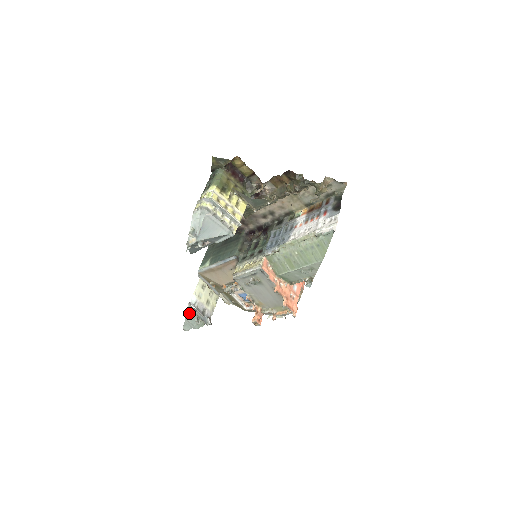
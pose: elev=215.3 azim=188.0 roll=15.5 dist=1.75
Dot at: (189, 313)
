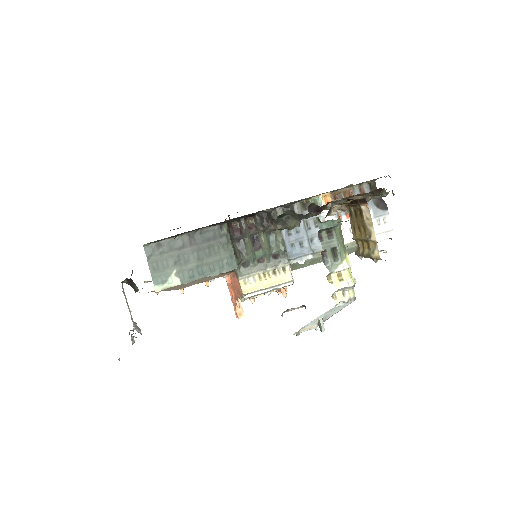
Dot at: (133, 342)
